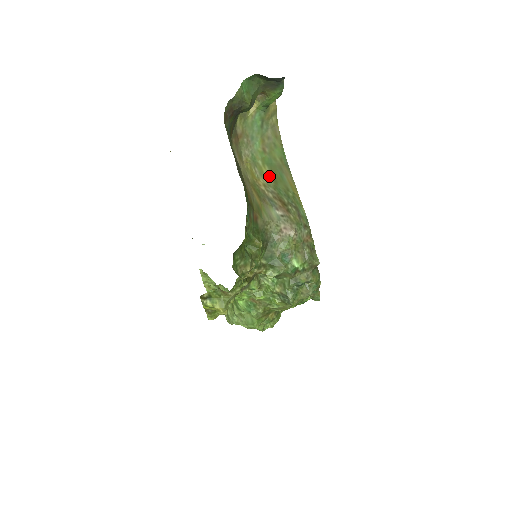
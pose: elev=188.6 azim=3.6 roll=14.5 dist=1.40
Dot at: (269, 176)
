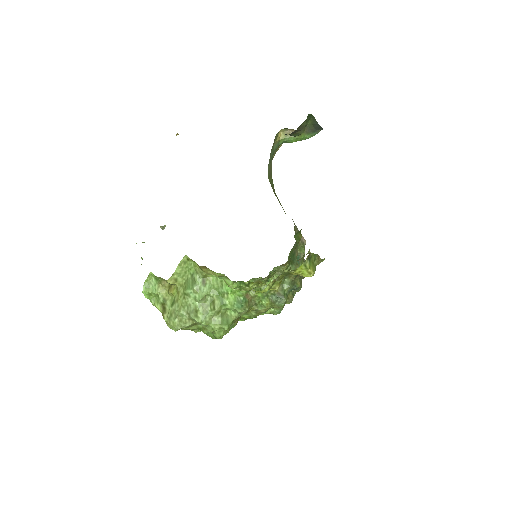
Dot at: occluded
